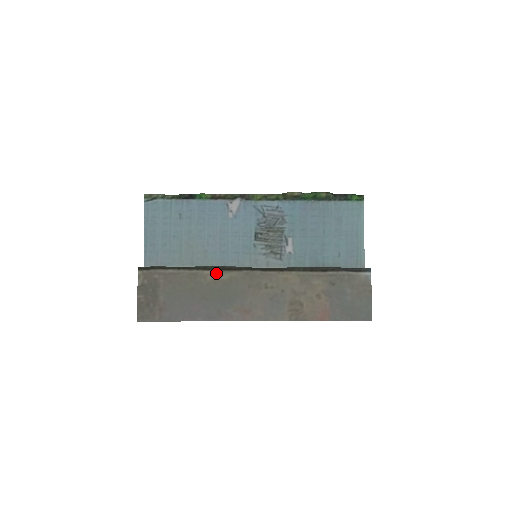
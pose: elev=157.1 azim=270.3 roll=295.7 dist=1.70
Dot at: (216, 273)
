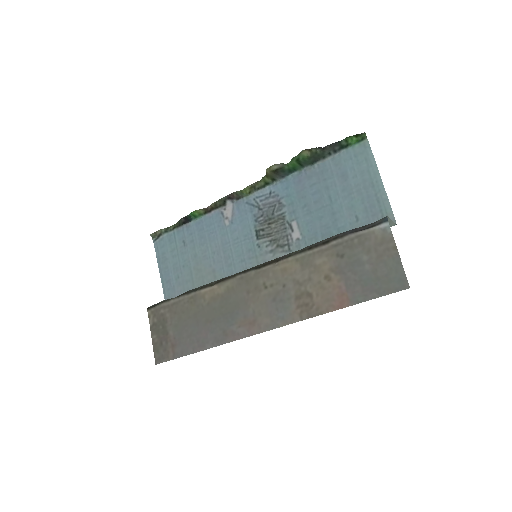
Dot at: (212, 289)
